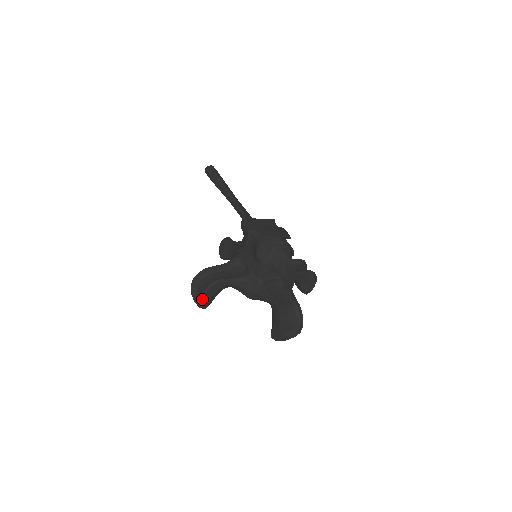
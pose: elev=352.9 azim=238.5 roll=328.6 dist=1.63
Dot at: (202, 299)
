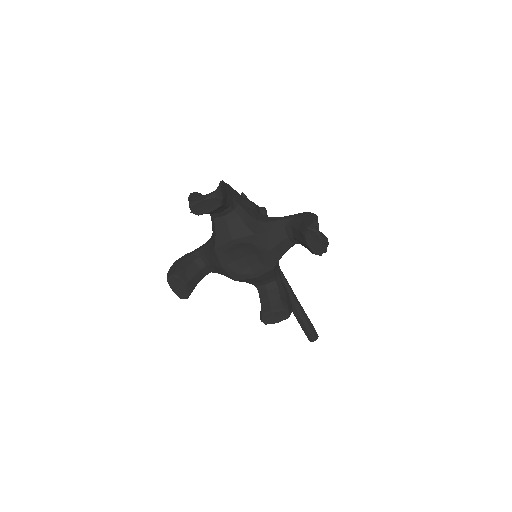
Dot at: (169, 270)
